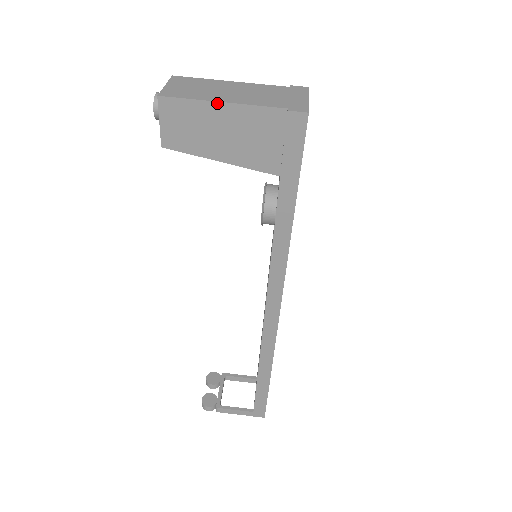
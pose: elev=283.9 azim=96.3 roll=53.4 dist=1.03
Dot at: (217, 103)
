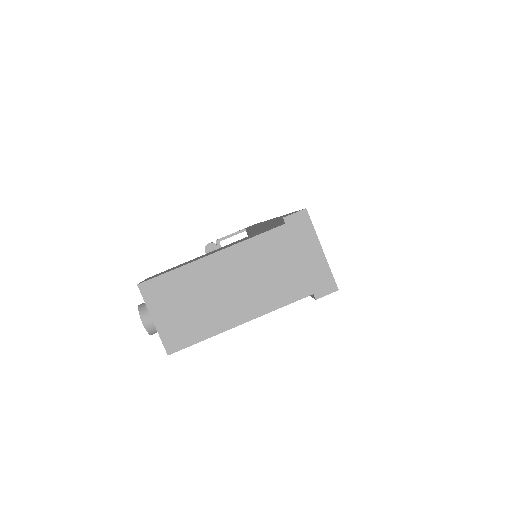
Dot at: (235, 326)
